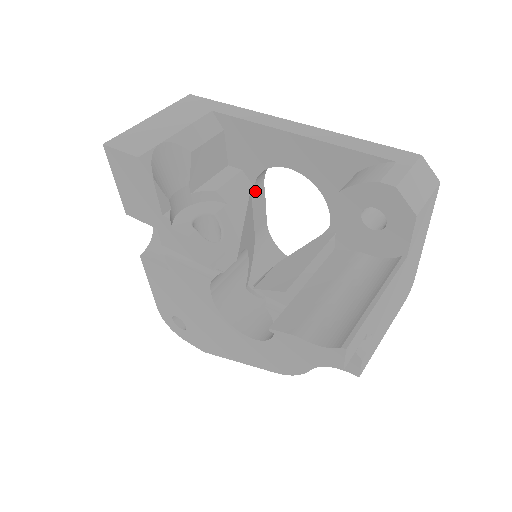
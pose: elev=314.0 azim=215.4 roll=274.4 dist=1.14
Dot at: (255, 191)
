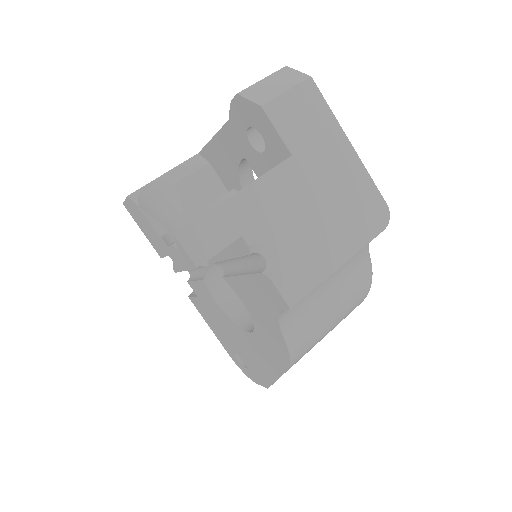
Dot at: occluded
